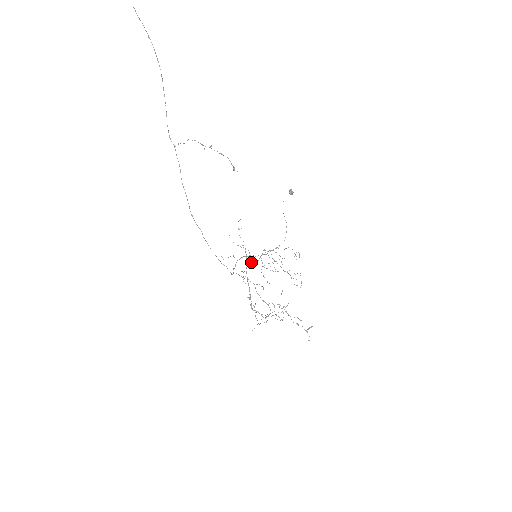
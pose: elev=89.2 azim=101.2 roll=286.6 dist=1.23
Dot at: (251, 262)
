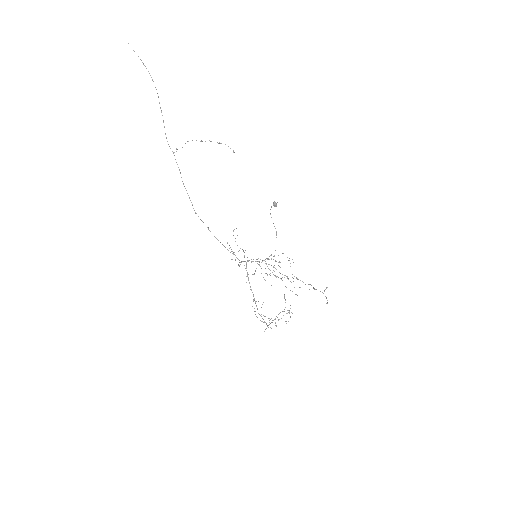
Dot at: occluded
